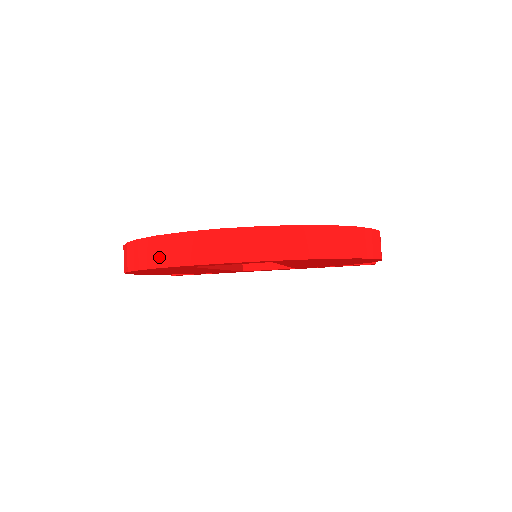
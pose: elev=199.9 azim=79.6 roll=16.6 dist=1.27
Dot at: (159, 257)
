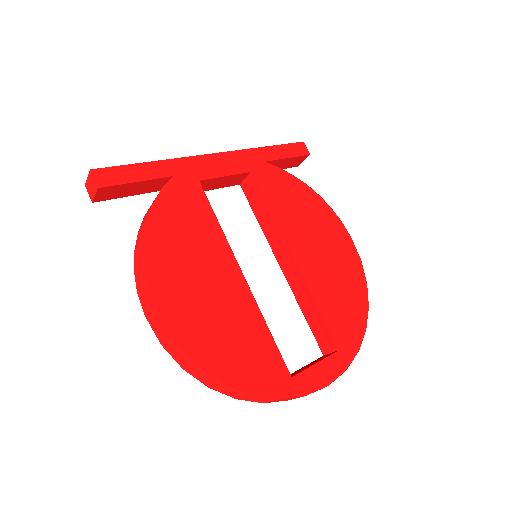
Dot at: occluded
